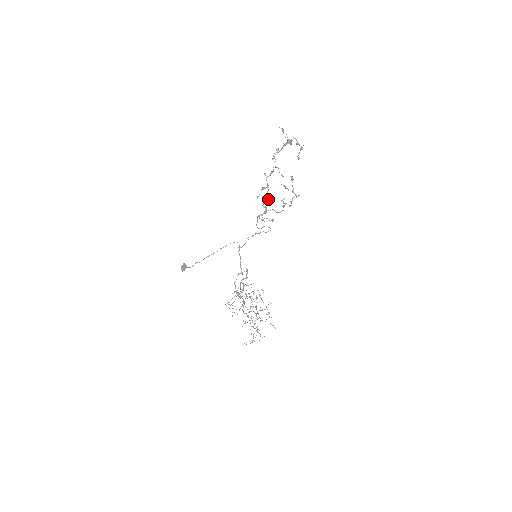
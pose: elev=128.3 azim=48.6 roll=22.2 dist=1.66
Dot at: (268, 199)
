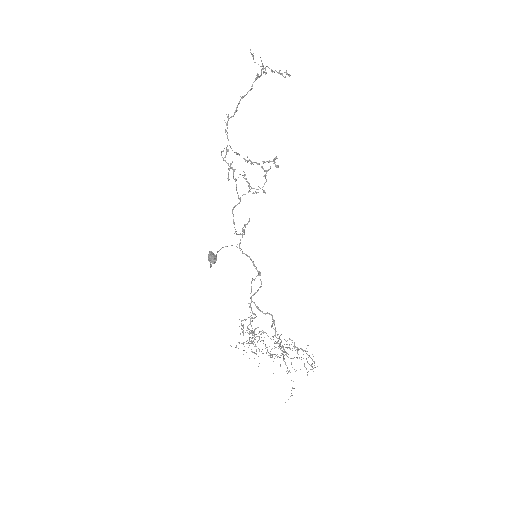
Dot at: occluded
